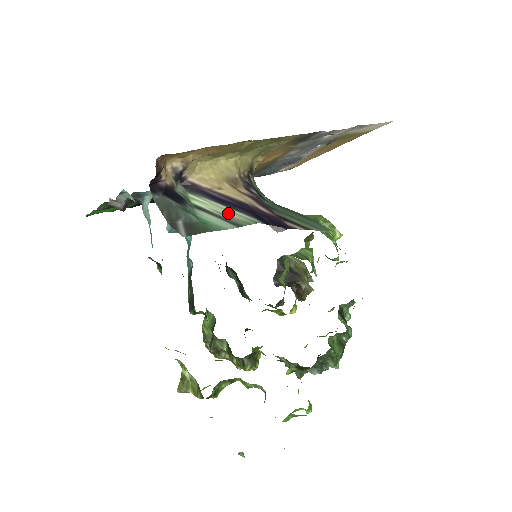
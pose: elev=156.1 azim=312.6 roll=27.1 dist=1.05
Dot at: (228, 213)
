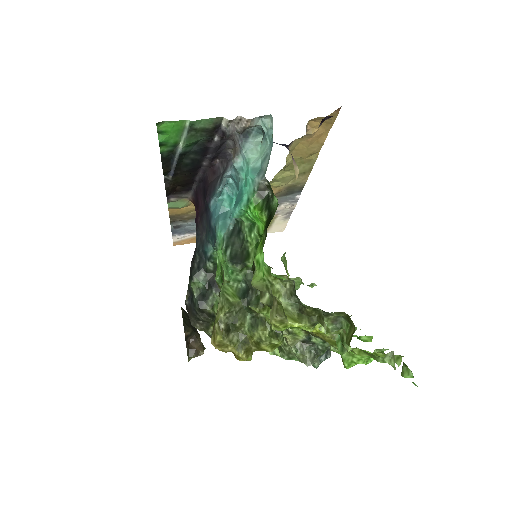
Dot at: occluded
